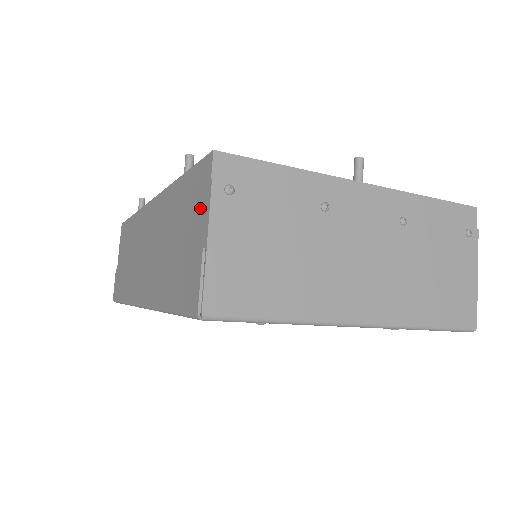
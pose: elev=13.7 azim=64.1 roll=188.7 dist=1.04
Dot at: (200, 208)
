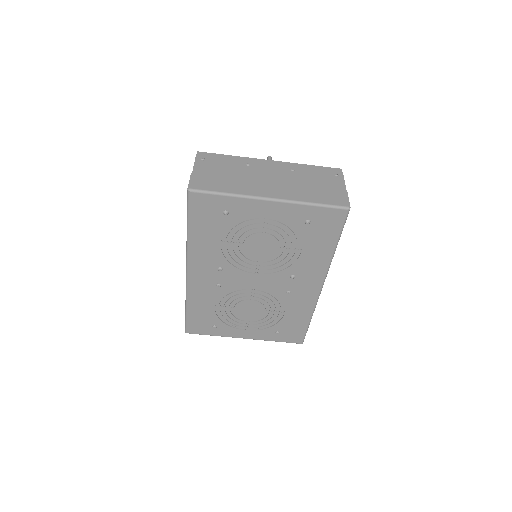
Dot at: occluded
